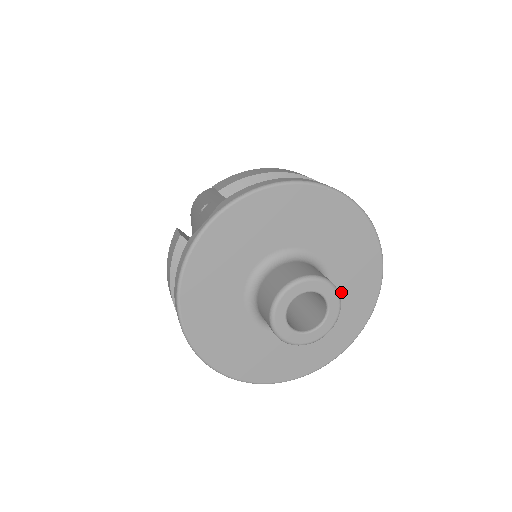
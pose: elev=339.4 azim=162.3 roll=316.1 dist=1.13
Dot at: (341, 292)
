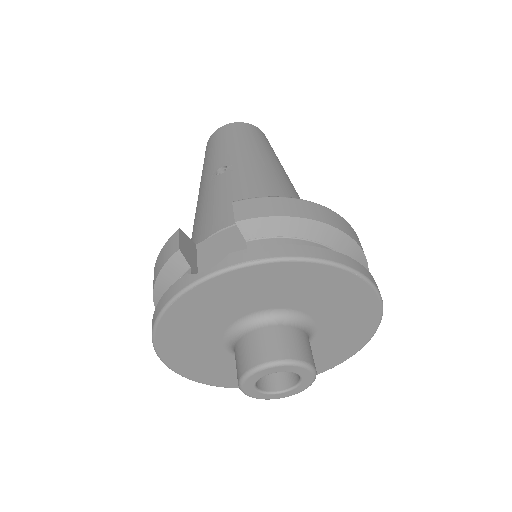
Dot at: (322, 345)
